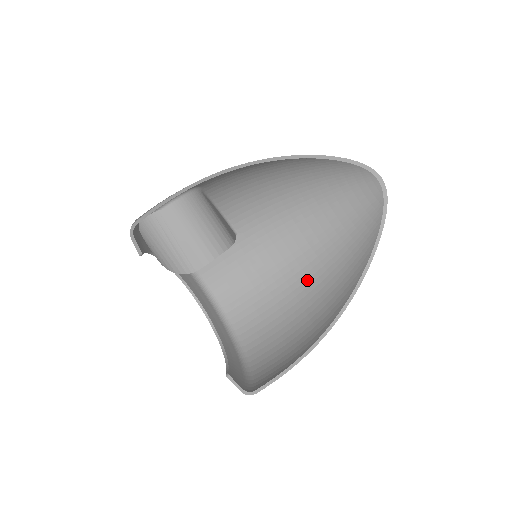
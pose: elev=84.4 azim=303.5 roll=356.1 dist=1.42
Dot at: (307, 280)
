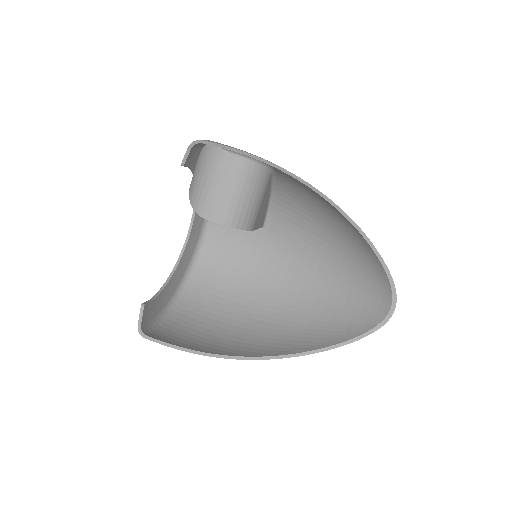
Dot at: (270, 311)
